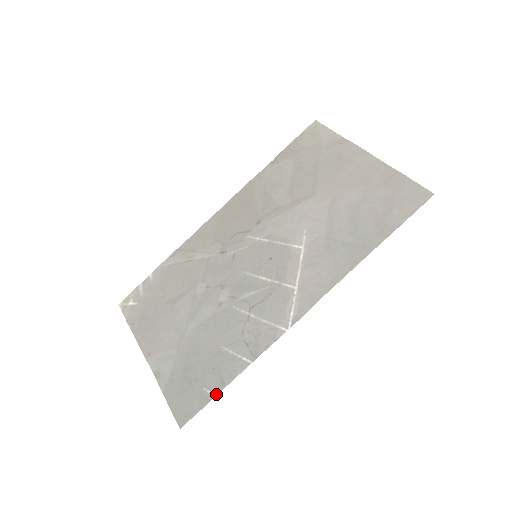
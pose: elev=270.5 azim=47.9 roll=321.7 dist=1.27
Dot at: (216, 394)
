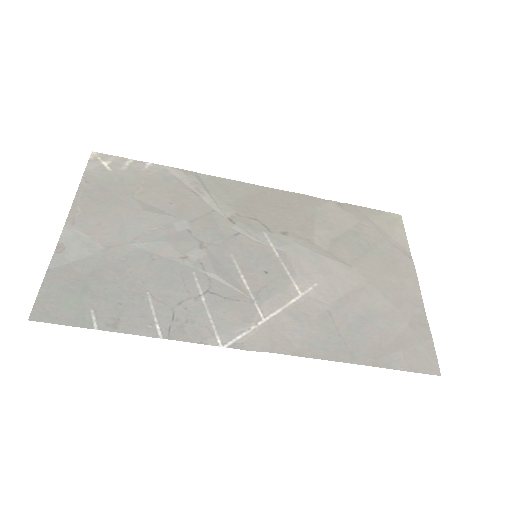
Dot at: (98, 328)
